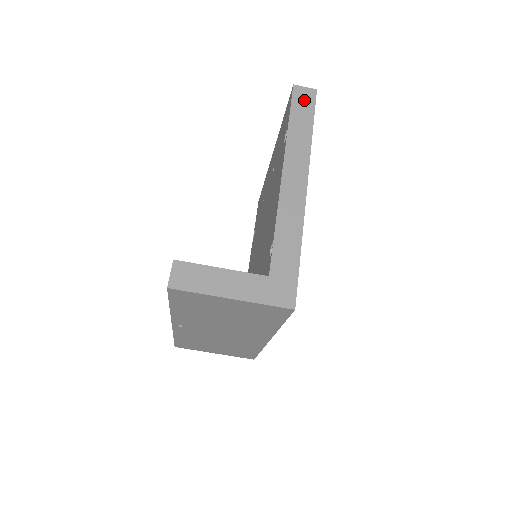
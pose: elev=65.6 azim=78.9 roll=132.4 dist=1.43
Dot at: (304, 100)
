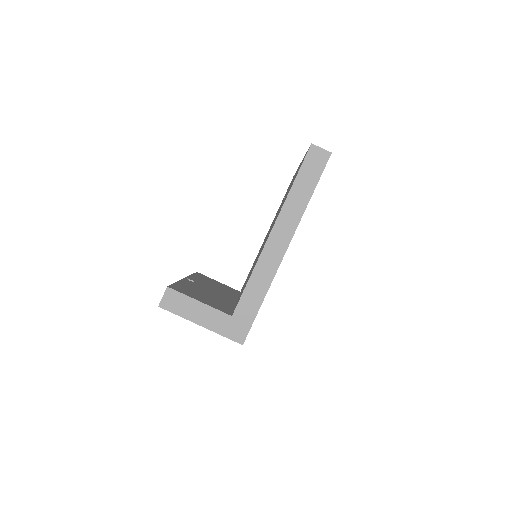
Dot at: (315, 162)
